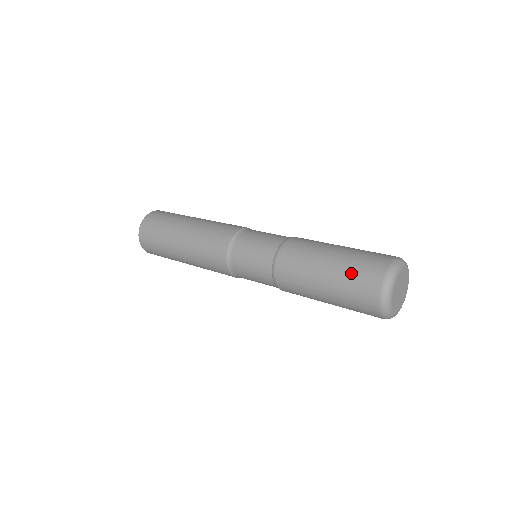
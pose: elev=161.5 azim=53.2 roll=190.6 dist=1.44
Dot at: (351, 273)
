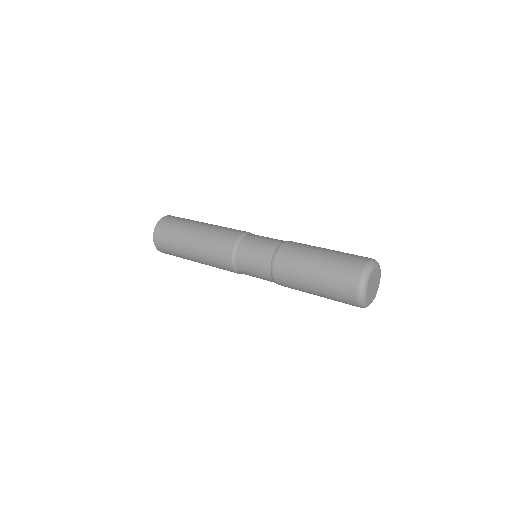
Dot at: (344, 255)
